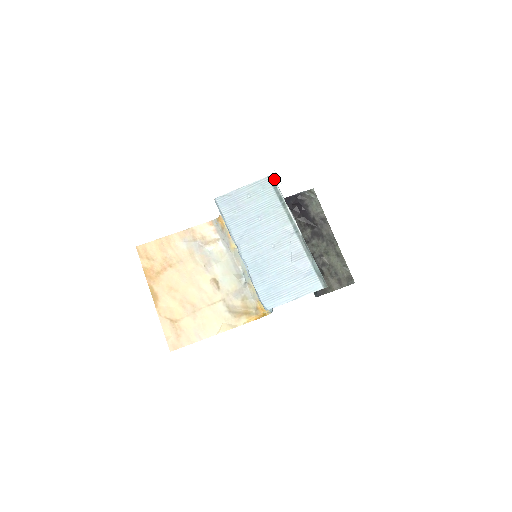
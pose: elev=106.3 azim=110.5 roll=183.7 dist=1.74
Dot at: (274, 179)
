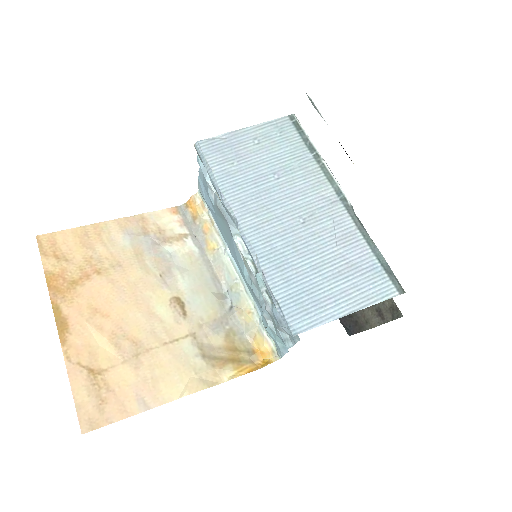
Dot at: (298, 120)
